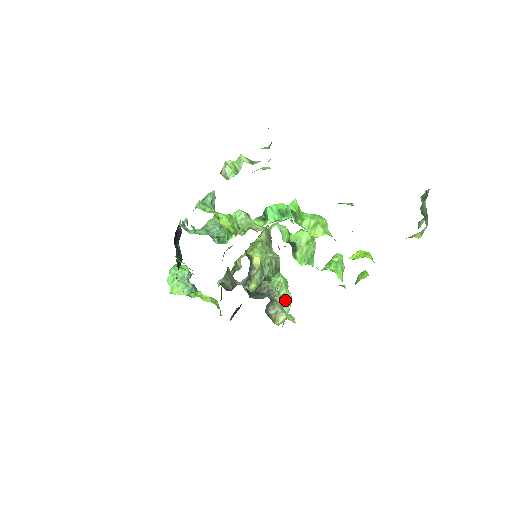
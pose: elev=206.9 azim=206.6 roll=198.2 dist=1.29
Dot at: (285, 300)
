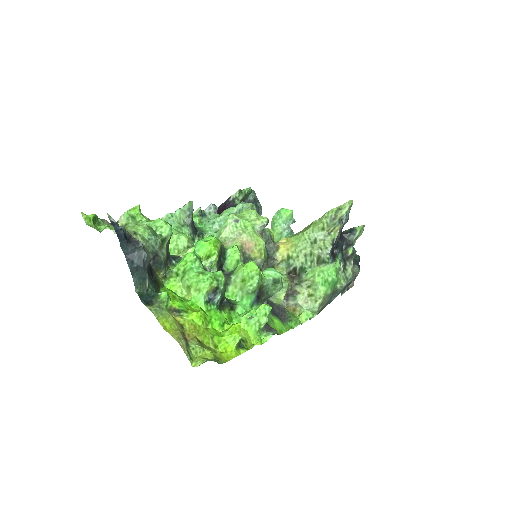
Dot at: (313, 296)
